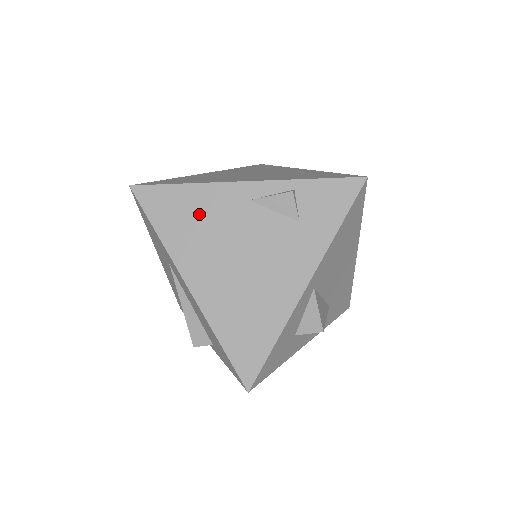
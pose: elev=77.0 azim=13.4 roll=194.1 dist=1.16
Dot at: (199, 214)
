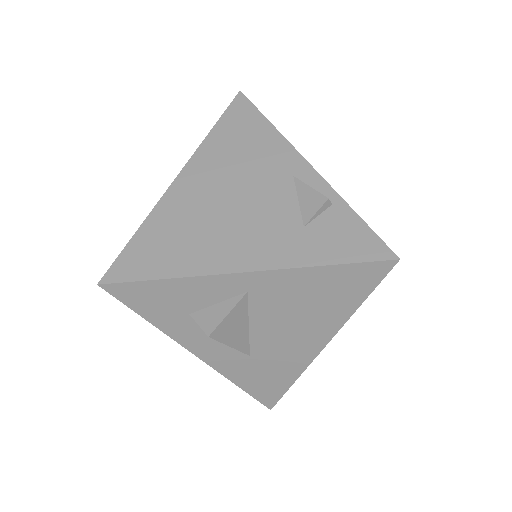
Dot at: (251, 147)
